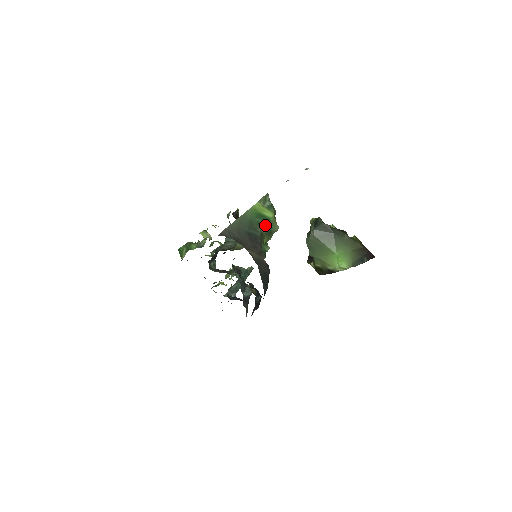
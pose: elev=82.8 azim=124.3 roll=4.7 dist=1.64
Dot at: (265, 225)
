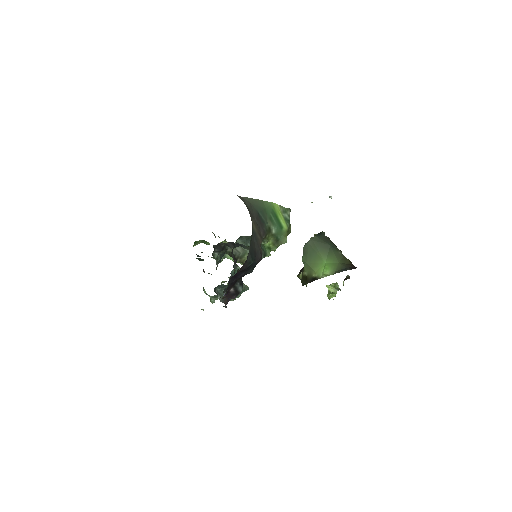
Dot at: (276, 227)
